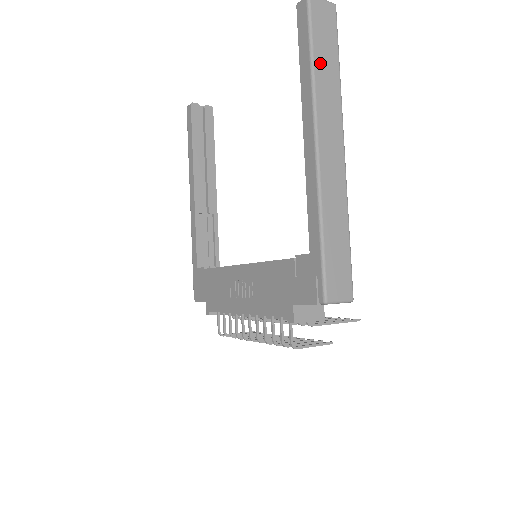
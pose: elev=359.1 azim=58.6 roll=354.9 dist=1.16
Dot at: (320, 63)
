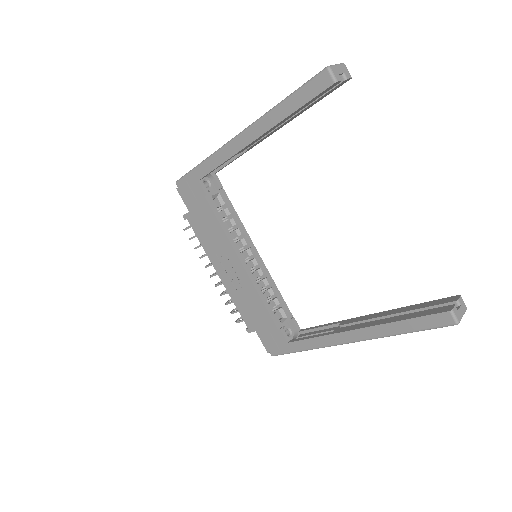
Dot at: occluded
